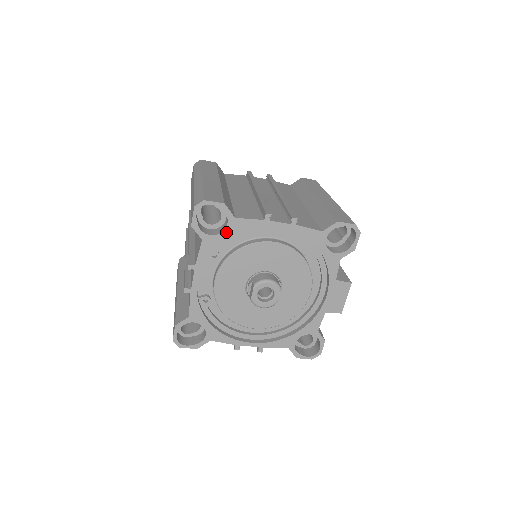
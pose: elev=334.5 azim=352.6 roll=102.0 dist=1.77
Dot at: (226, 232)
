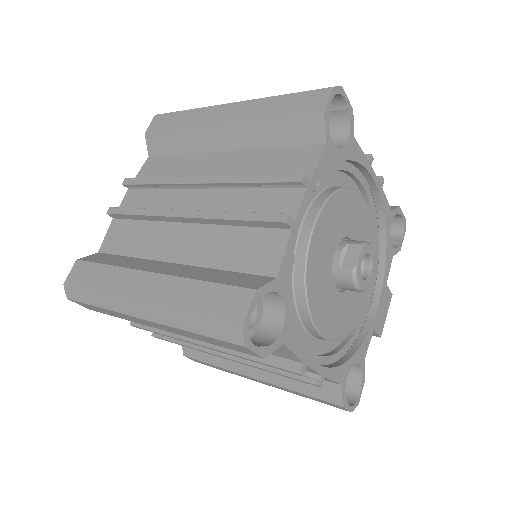
Dot at: (344, 151)
